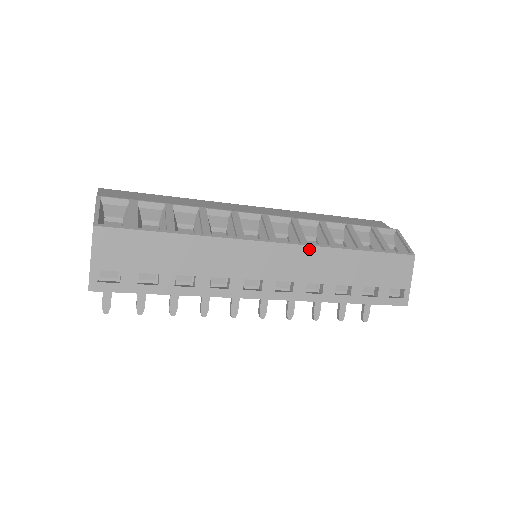
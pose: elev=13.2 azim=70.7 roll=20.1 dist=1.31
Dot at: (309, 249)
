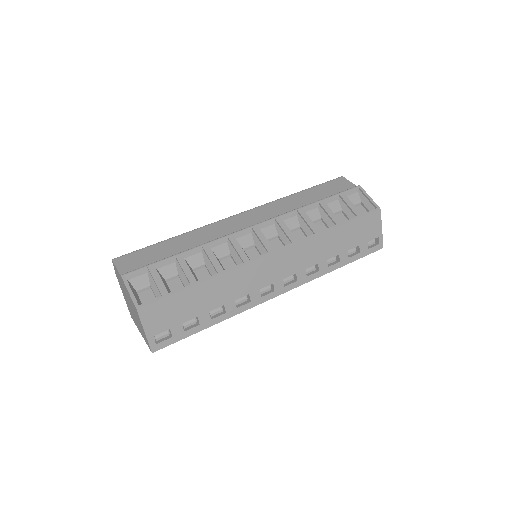
Dot at: (300, 245)
